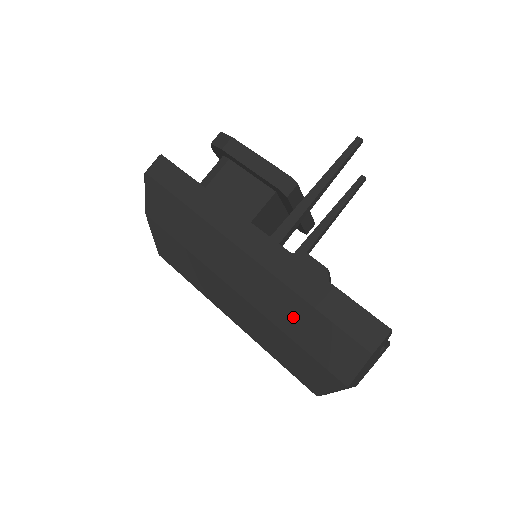
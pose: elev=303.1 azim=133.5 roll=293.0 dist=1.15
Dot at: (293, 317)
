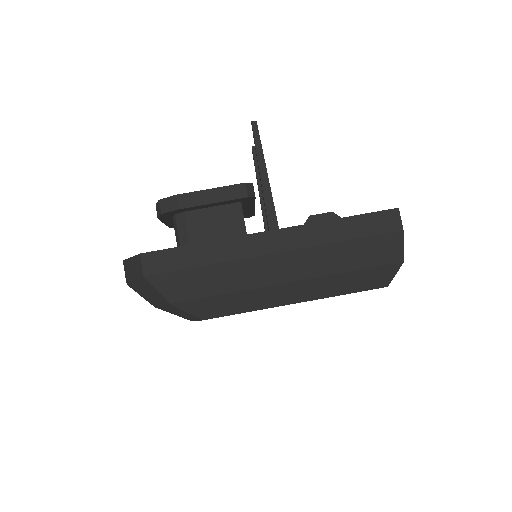
Dot at: (341, 258)
